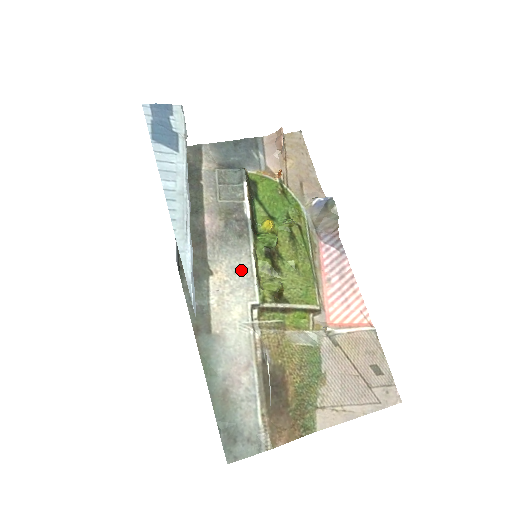
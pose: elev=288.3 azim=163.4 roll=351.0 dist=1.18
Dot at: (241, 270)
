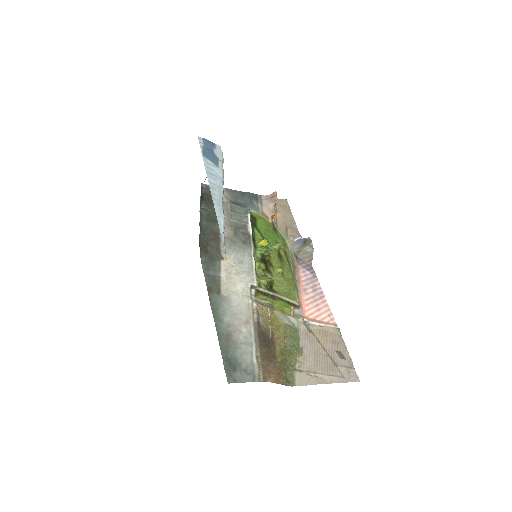
Dot at: (244, 262)
